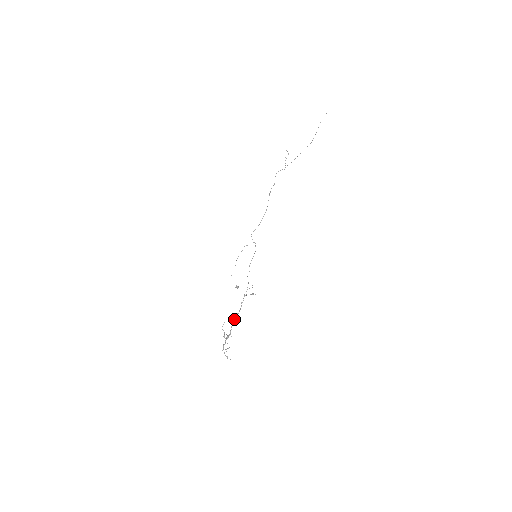
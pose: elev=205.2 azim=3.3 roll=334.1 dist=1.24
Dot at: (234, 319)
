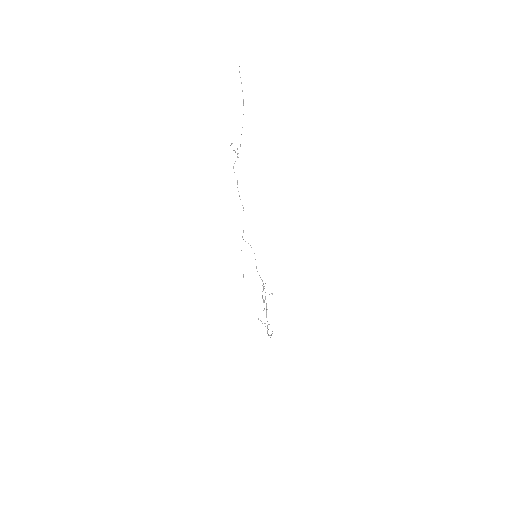
Dot at: (266, 314)
